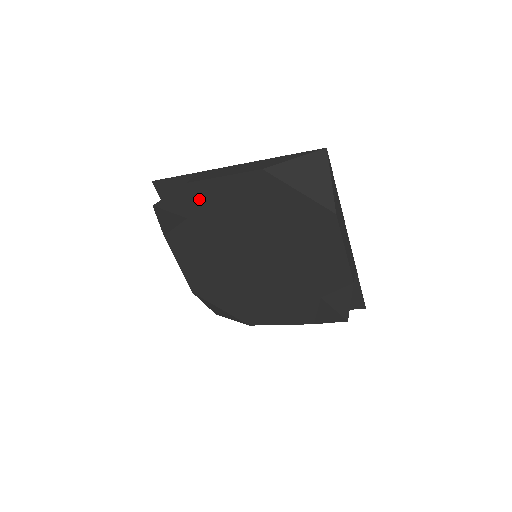
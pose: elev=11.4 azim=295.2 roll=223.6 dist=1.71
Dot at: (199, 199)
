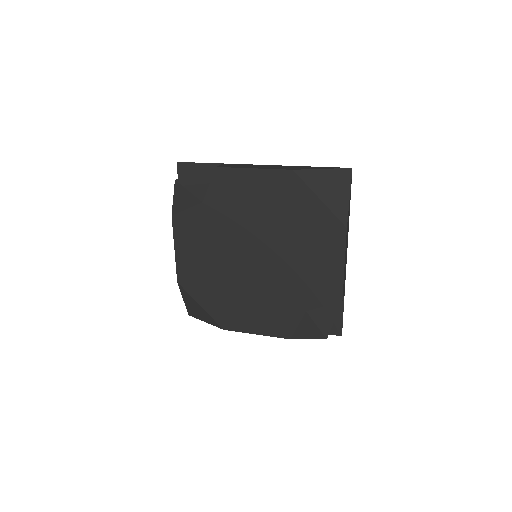
Dot at: (222, 185)
